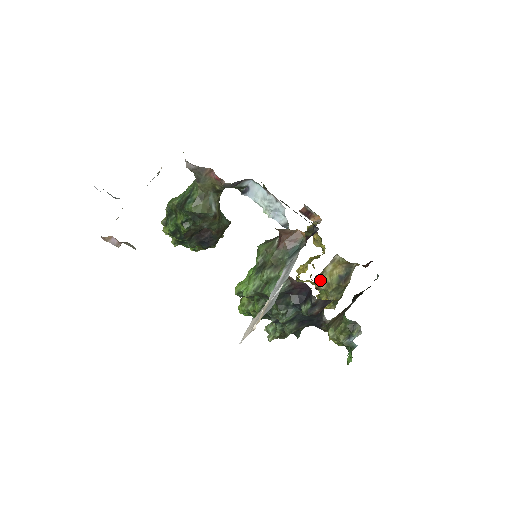
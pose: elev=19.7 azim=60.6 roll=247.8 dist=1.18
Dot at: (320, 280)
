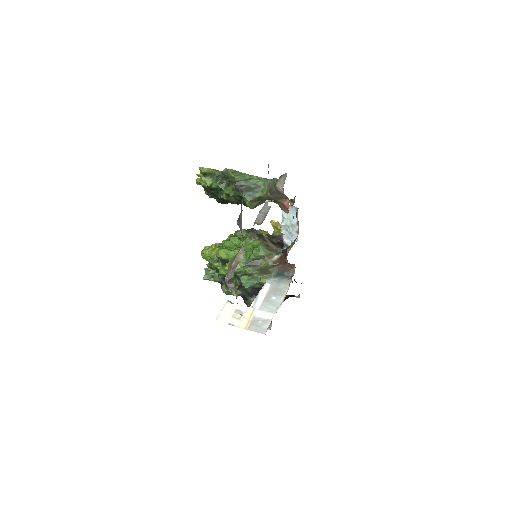
Dot at: occluded
